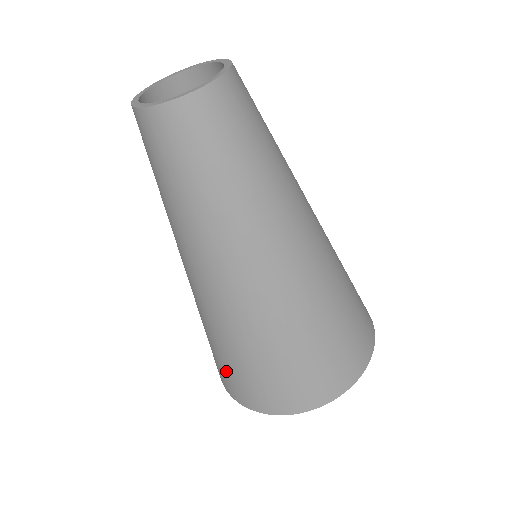
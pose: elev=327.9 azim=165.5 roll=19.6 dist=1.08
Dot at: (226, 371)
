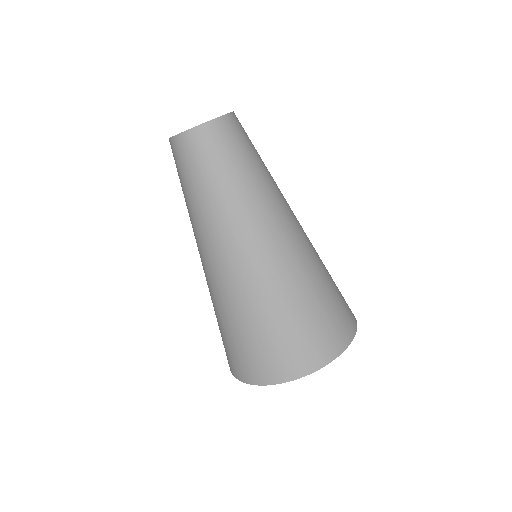
Dot at: (232, 350)
